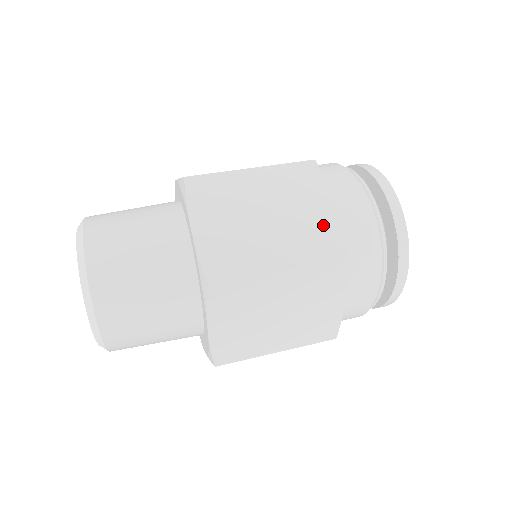
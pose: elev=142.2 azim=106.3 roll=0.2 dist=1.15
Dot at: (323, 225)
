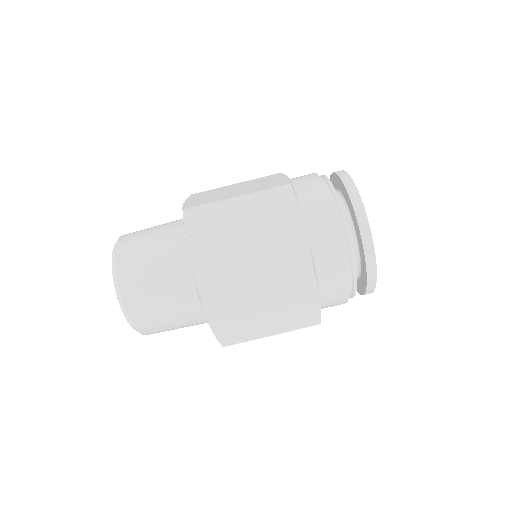
Dot at: (294, 244)
